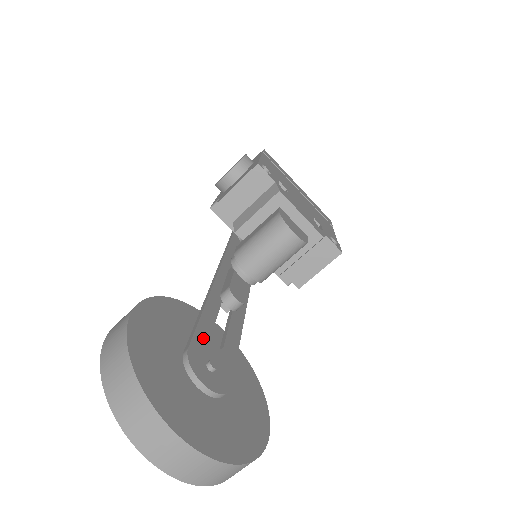
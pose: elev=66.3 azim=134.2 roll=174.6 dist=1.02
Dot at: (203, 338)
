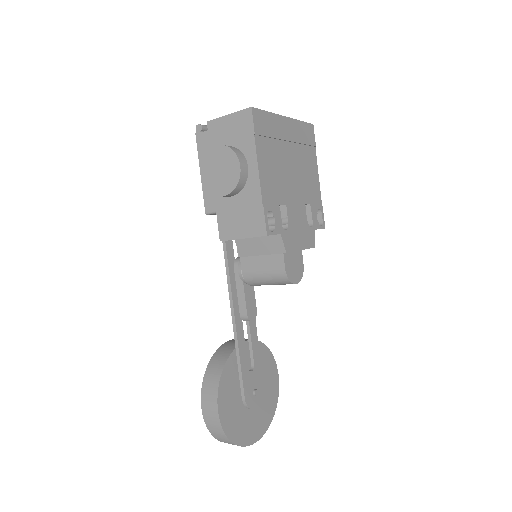
Dot at: (246, 378)
